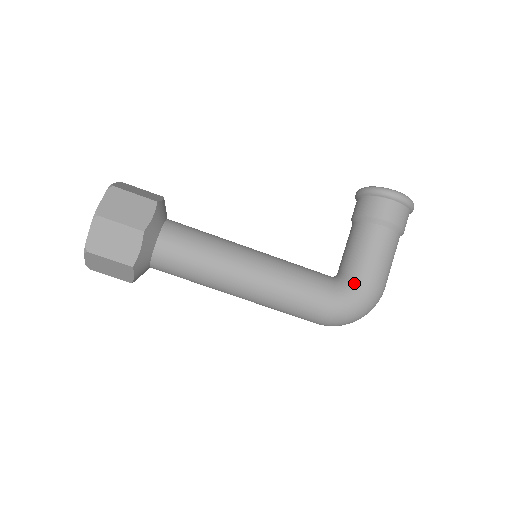
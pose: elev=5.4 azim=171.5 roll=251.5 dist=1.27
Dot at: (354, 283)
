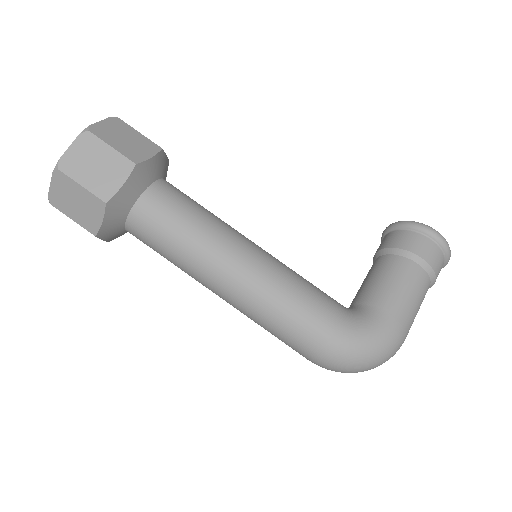
Dot at: (371, 315)
